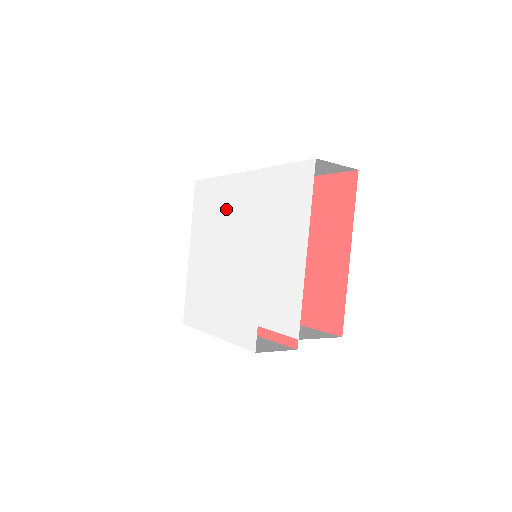
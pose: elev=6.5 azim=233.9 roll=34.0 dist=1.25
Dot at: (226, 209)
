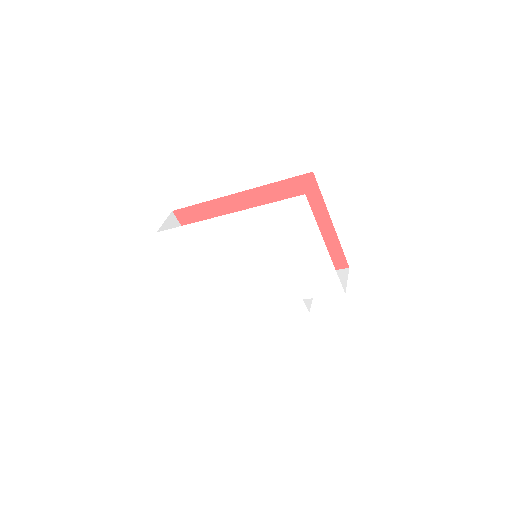
Dot at: (218, 244)
